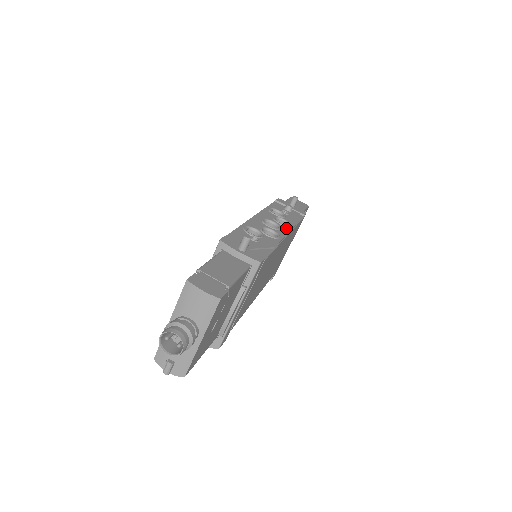
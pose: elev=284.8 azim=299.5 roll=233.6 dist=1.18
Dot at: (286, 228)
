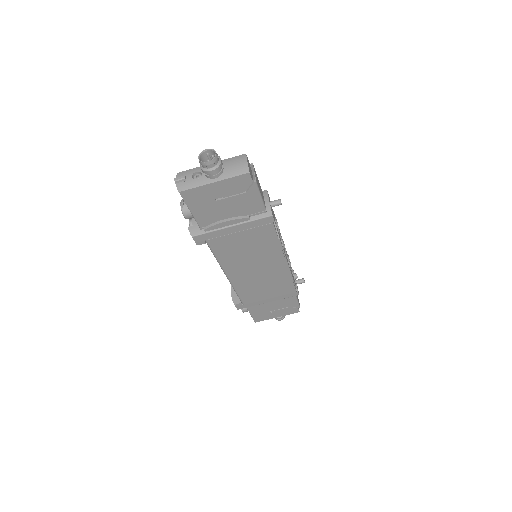
Dot at: (288, 262)
